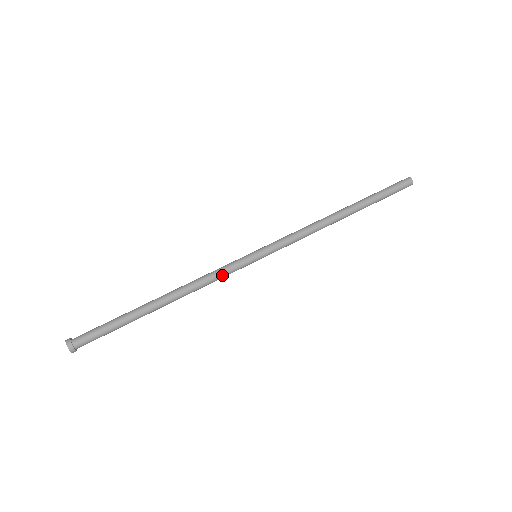
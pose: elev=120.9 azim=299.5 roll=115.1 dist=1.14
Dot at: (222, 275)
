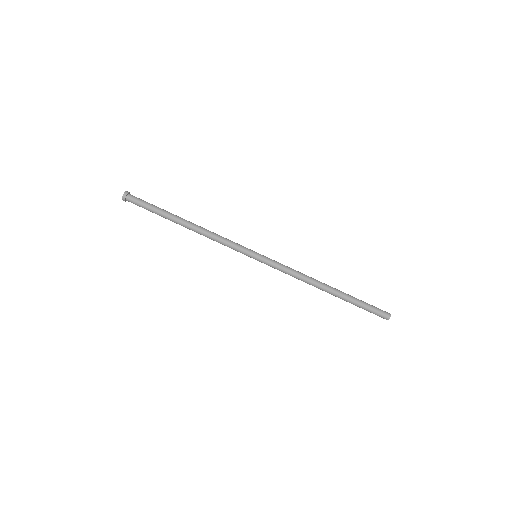
Dot at: (229, 243)
